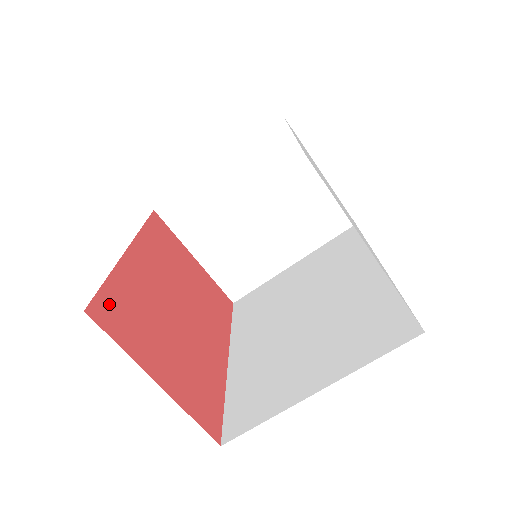
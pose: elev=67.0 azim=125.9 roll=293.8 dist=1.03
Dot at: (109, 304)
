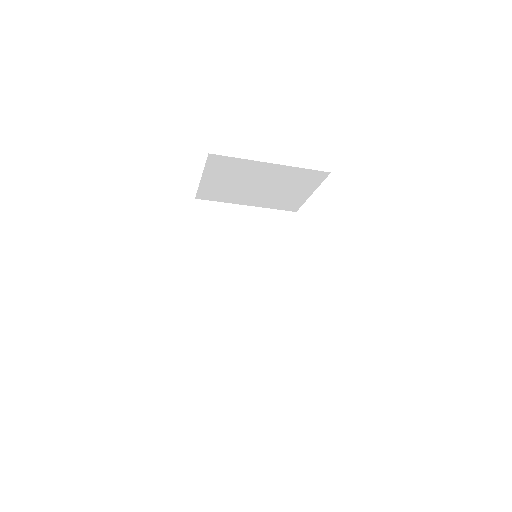
Dot at: occluded
